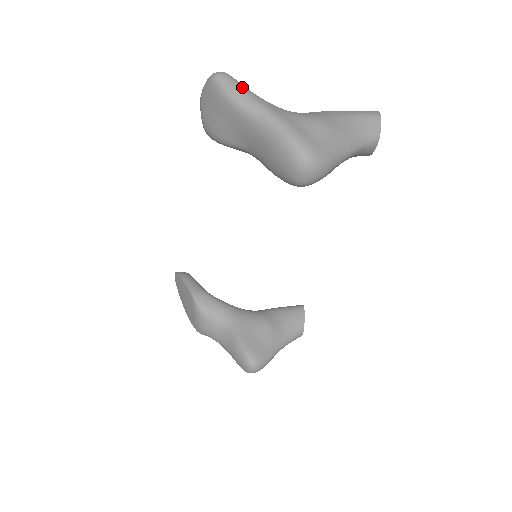
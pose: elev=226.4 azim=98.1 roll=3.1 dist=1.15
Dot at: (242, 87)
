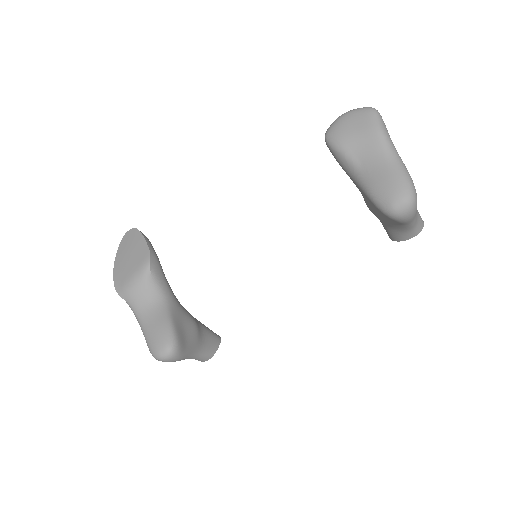
Dot at: (387, 130)
